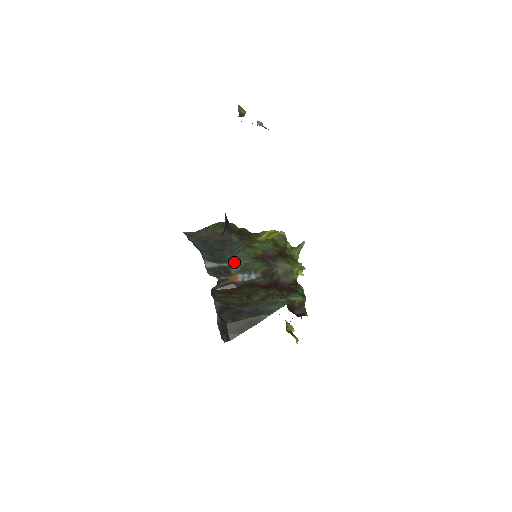
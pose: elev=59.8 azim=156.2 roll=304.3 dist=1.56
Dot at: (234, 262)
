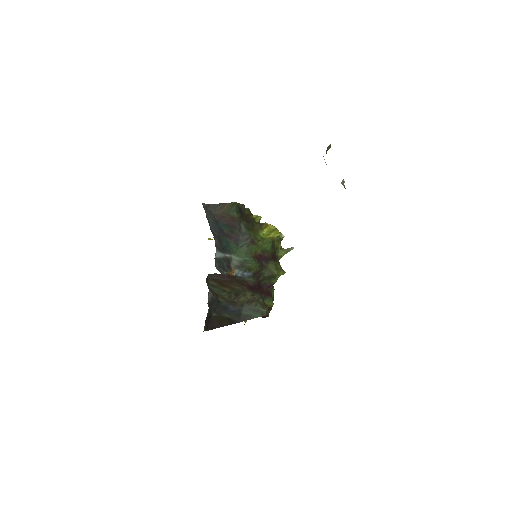
Dot at: (236, 255)
